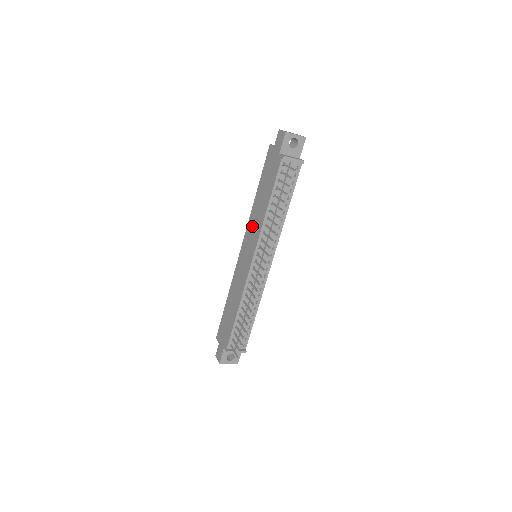
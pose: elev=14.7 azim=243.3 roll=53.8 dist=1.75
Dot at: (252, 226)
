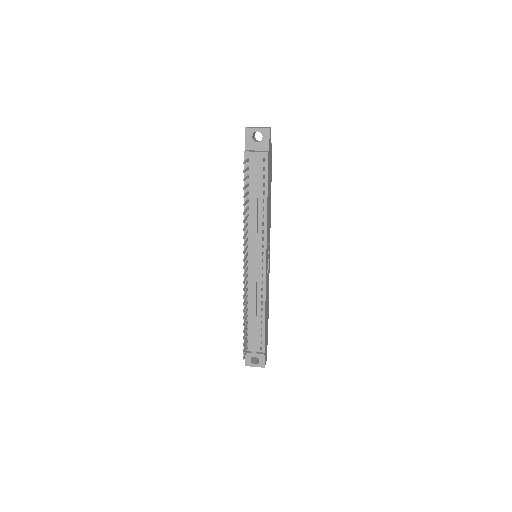
Dot at: occluded
